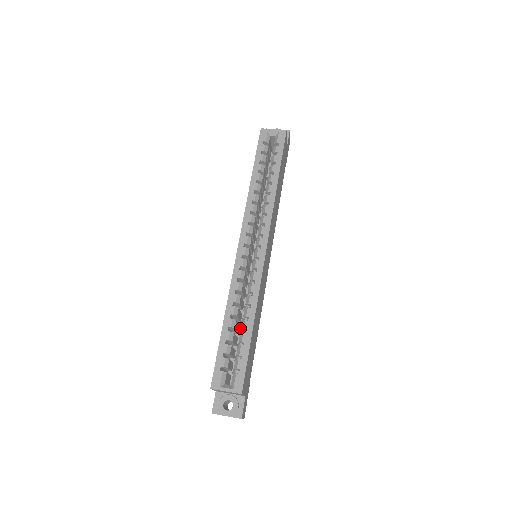
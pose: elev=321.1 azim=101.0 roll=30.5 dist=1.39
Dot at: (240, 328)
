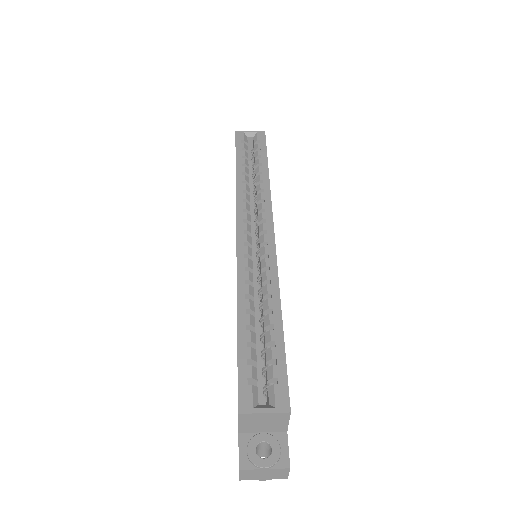
Dot at: occluded
